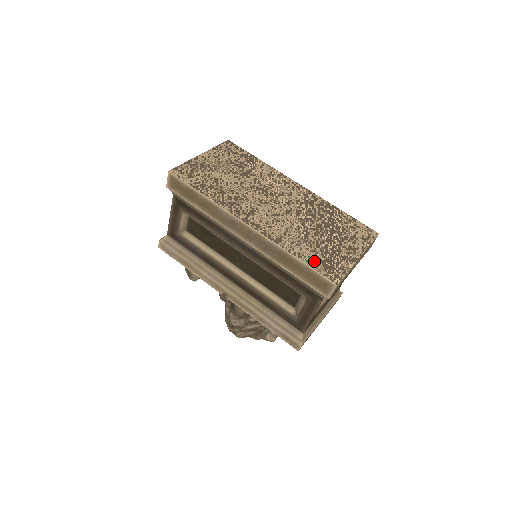
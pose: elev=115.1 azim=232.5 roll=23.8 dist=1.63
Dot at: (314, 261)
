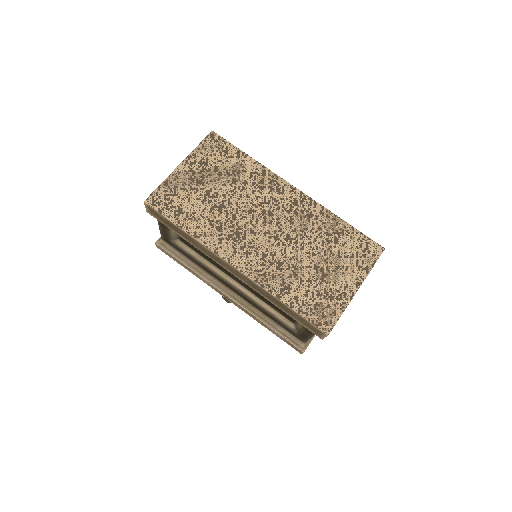
Dot at: (305, 306)
